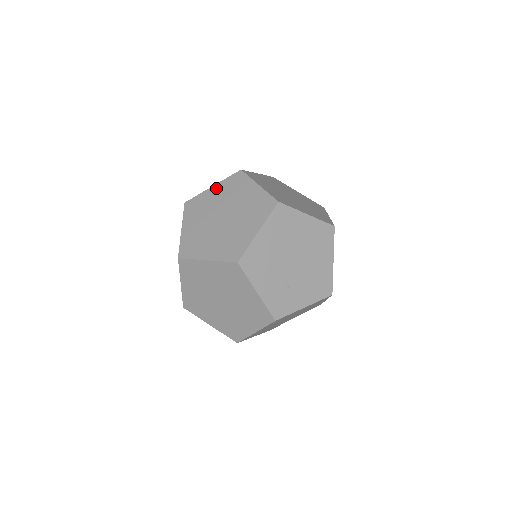
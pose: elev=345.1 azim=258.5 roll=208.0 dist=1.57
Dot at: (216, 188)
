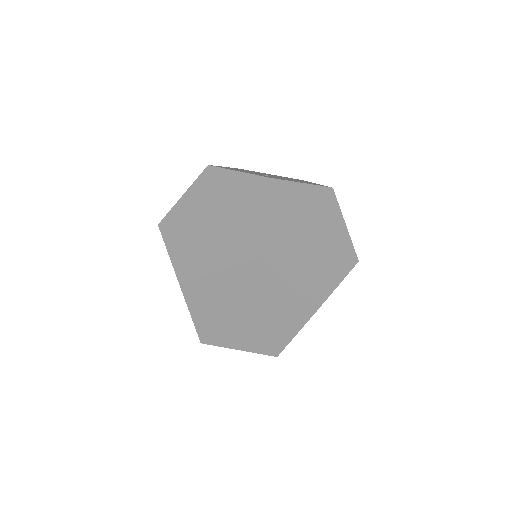
Dot at: occluded
